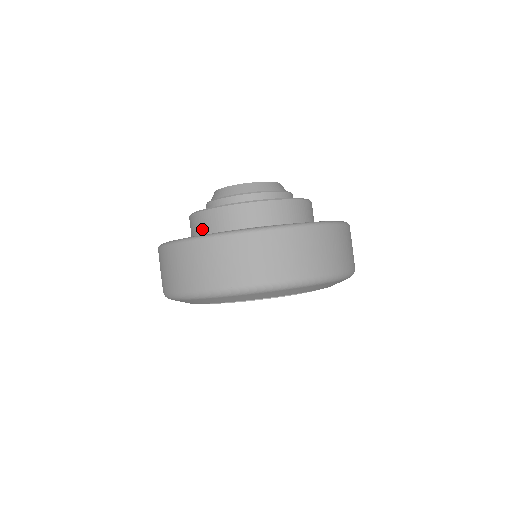
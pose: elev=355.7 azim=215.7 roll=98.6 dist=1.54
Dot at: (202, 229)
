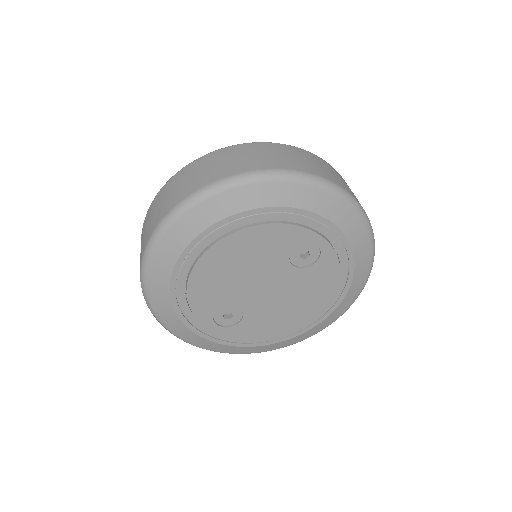
Dot at: occluded
